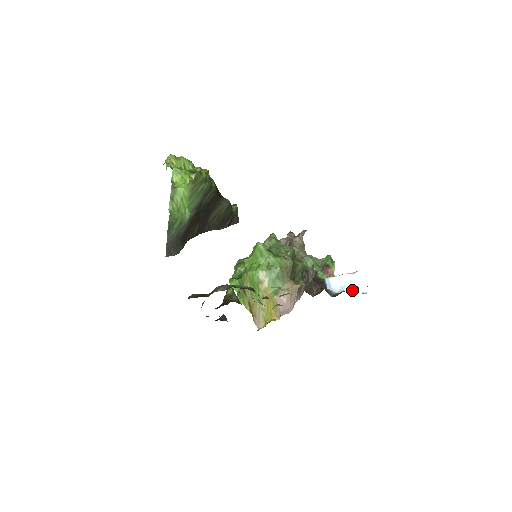
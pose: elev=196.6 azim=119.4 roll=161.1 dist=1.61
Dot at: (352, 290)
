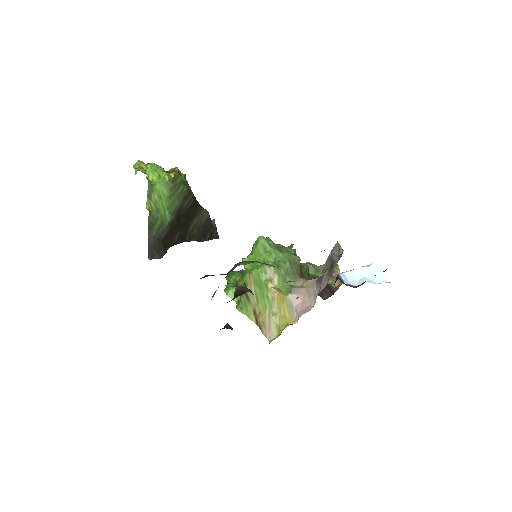
Dot at: (373, 281)
